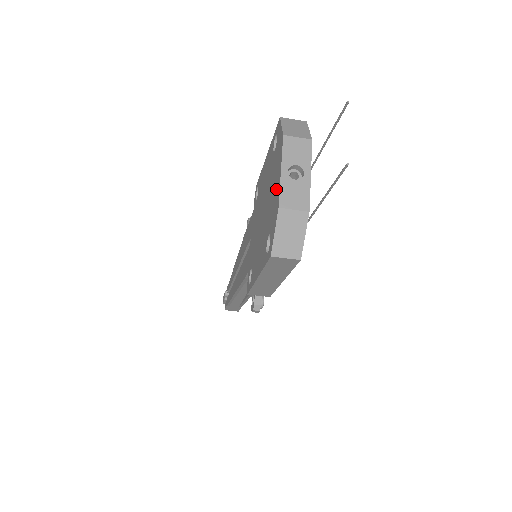
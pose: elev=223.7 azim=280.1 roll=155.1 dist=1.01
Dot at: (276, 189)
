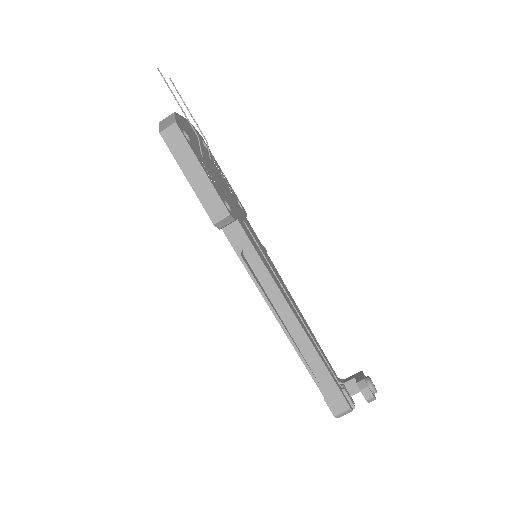
Dot at: occluded
